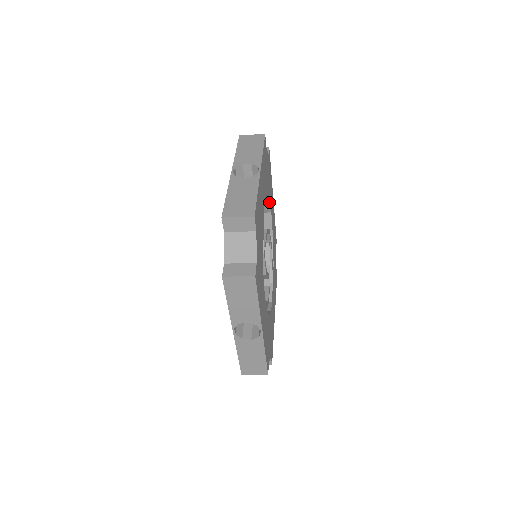
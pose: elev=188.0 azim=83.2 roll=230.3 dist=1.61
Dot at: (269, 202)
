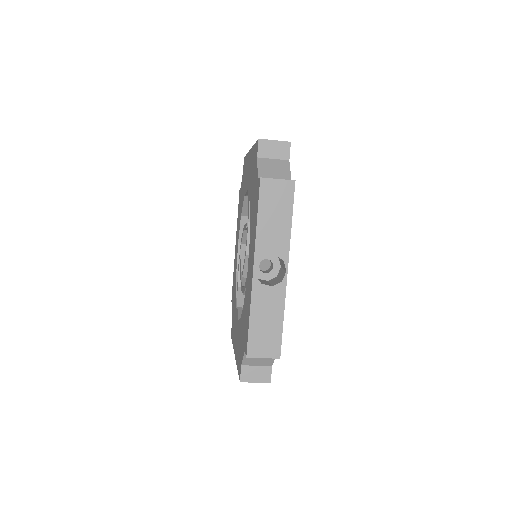
Dot at: occluded
